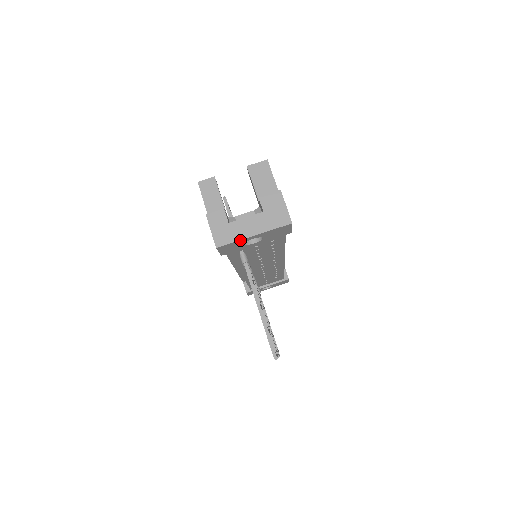
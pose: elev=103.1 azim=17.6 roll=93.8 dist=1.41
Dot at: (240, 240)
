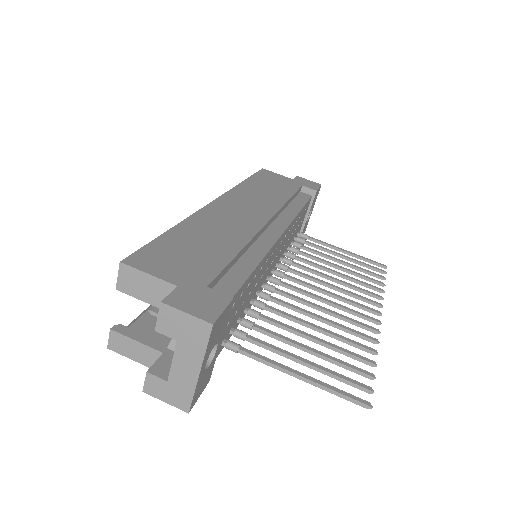
Dot at: (196, 386)
